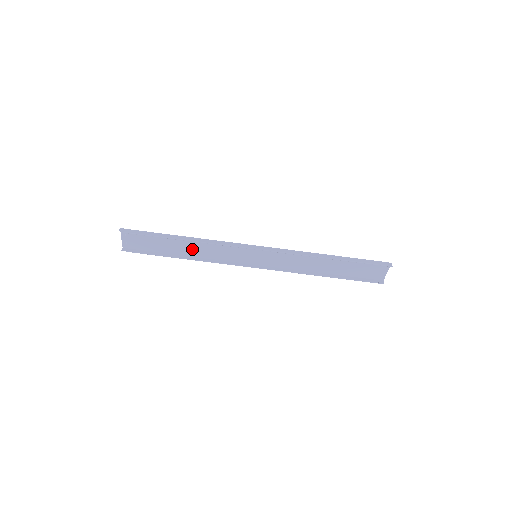
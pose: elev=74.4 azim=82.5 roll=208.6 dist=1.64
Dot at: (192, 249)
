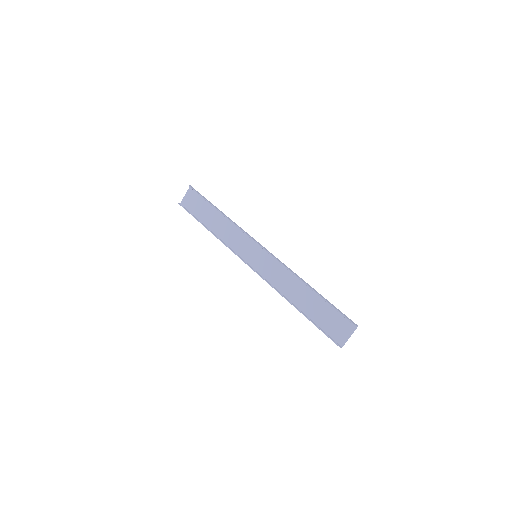
Dot at: (219, 227)
